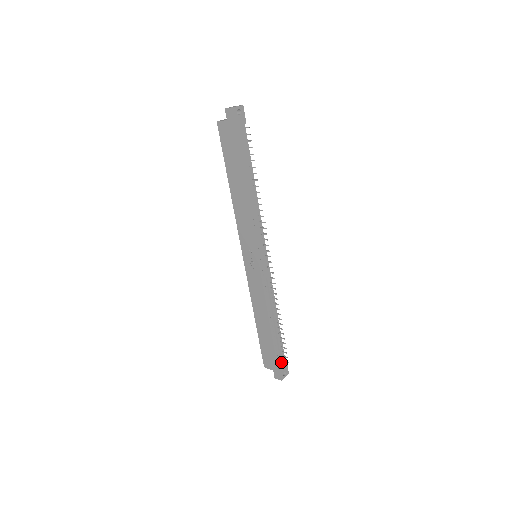
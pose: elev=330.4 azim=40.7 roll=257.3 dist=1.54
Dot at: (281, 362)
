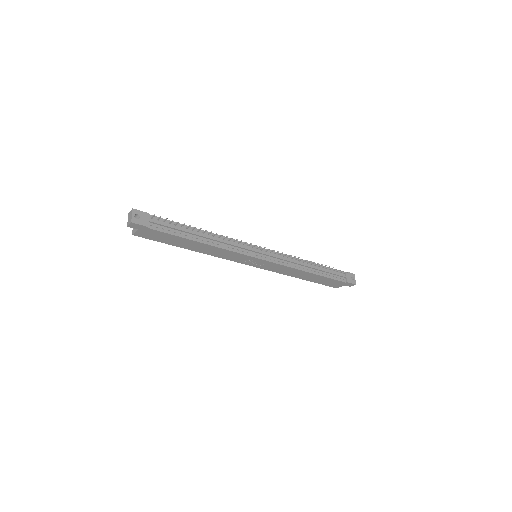
Dot at: (343, 277)
